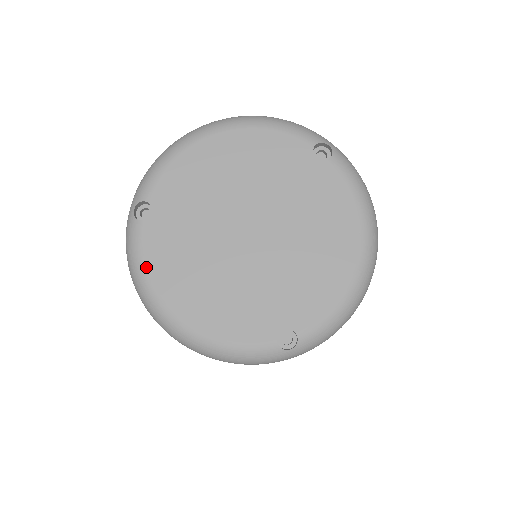
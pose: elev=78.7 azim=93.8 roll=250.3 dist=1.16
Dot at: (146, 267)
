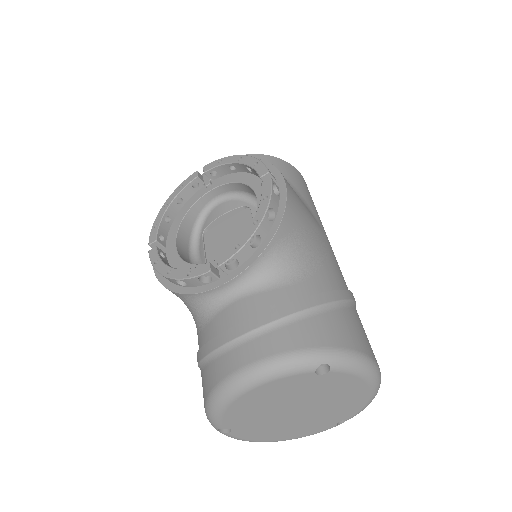
Dot at: (247, 440)
